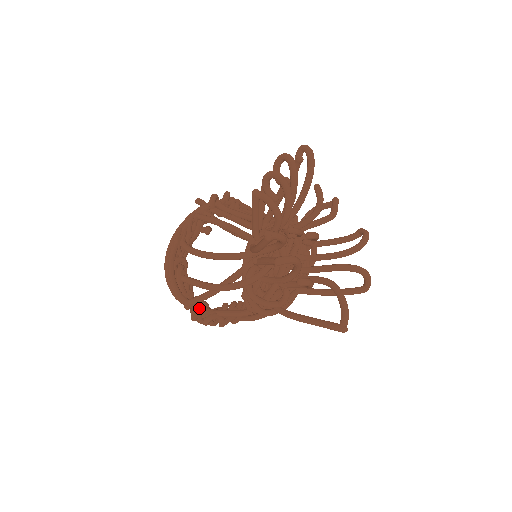
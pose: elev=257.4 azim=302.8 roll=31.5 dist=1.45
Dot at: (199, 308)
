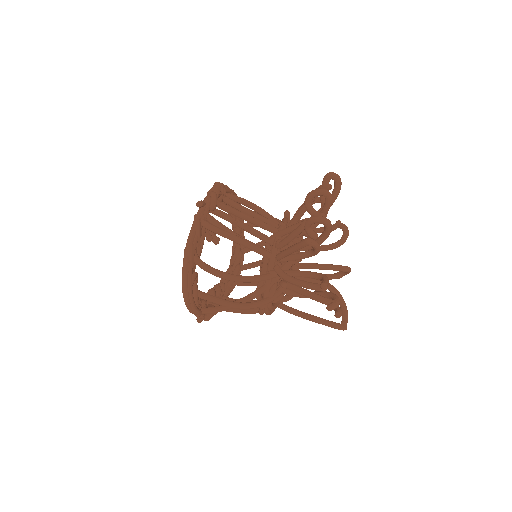
Dot at: occluded
